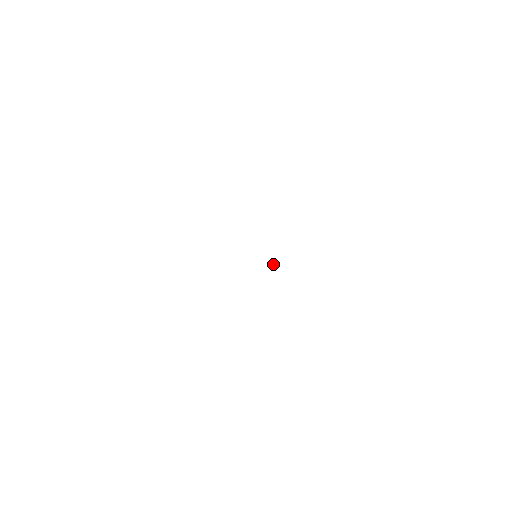
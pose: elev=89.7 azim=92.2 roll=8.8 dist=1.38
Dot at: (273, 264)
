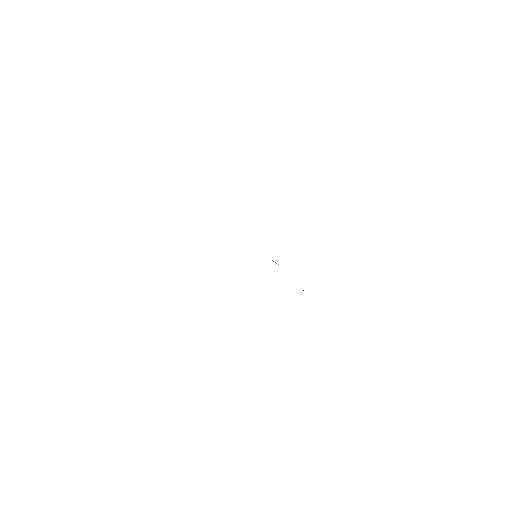
Dot at: occluded
